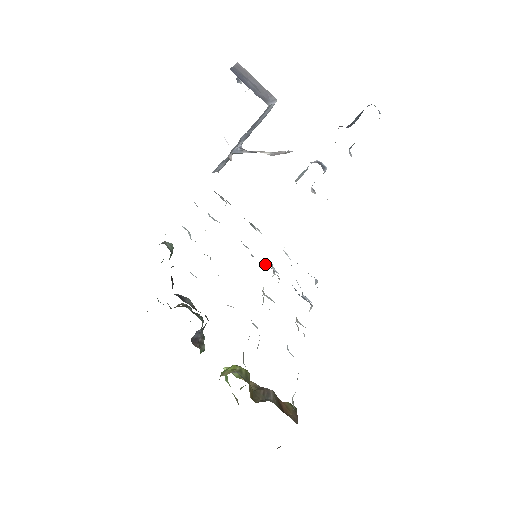
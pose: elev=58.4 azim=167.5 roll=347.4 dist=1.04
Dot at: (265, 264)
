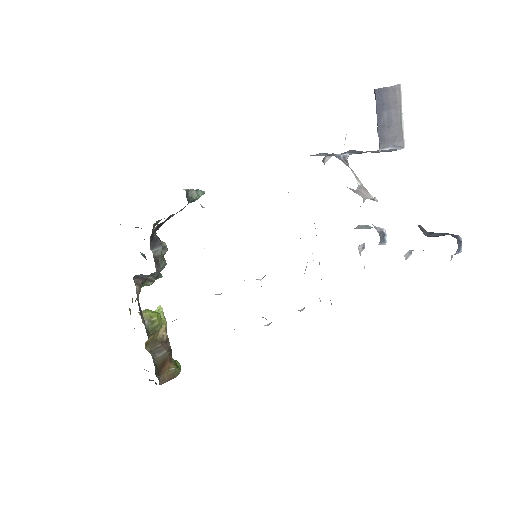
Dot at: occluded
